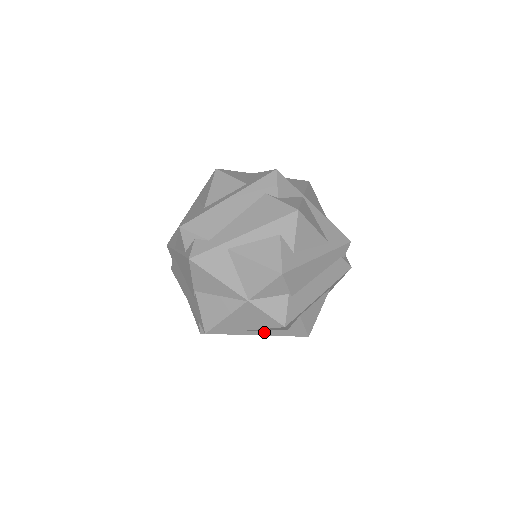
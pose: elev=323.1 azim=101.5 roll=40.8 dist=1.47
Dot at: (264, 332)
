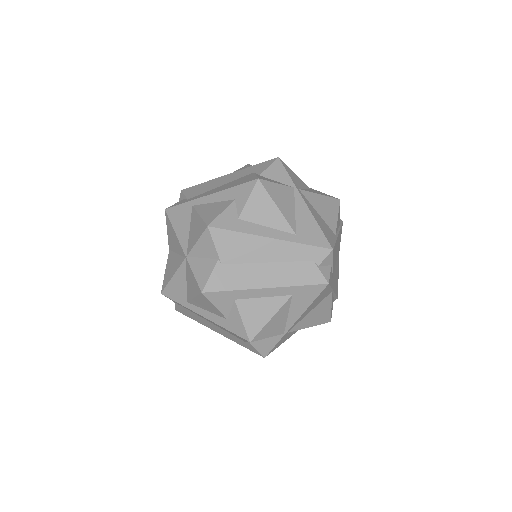
Dot at: (207, 313)
